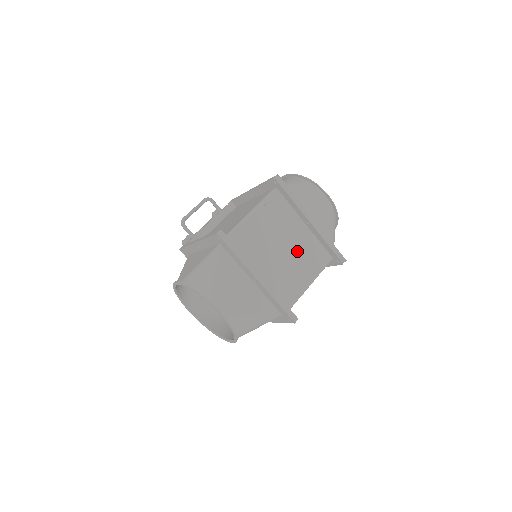
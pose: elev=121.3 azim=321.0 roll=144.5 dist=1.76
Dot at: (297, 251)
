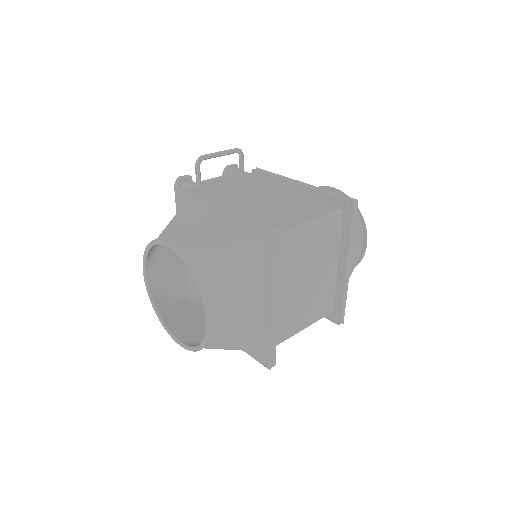
Dot at: (315, 290)
